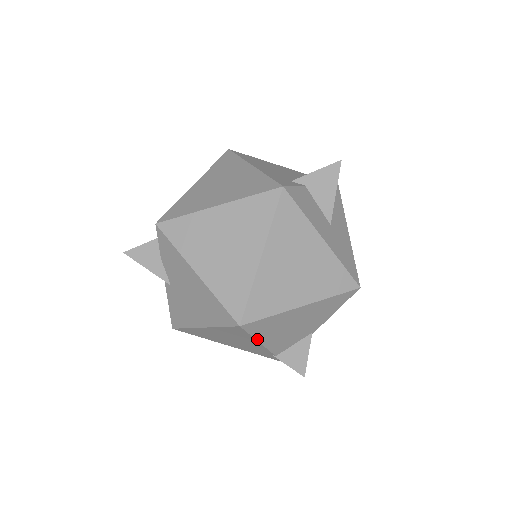
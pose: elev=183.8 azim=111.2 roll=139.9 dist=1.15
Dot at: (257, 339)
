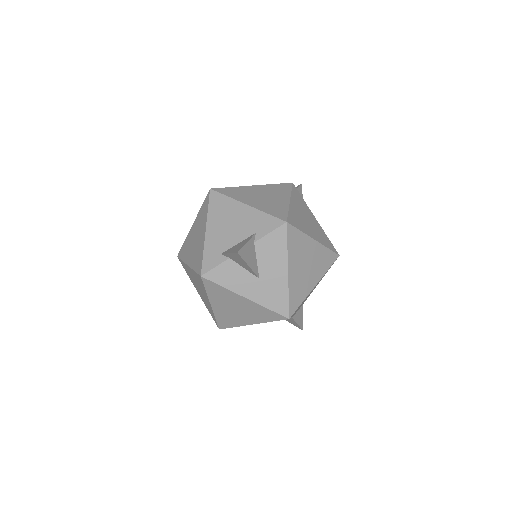
Dot at: occluded
